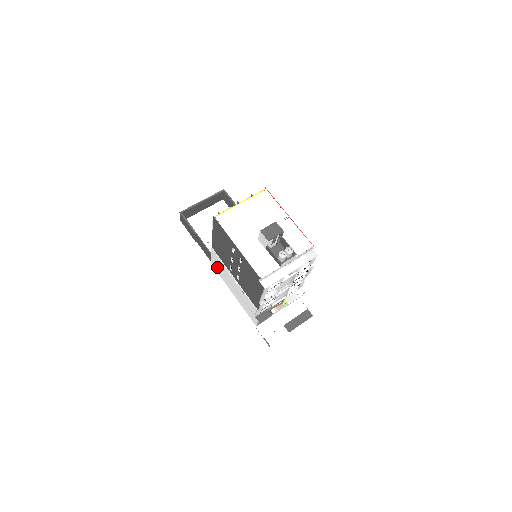
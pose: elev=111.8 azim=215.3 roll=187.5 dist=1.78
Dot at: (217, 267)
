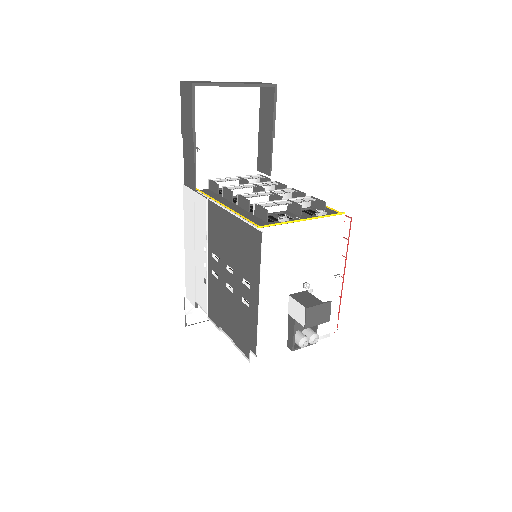
Dot at: (190, 206)
